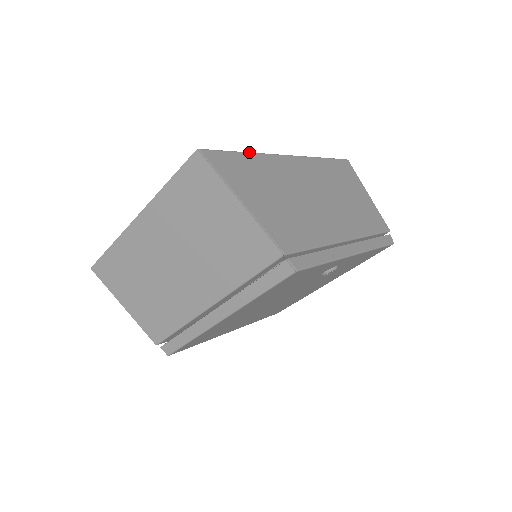
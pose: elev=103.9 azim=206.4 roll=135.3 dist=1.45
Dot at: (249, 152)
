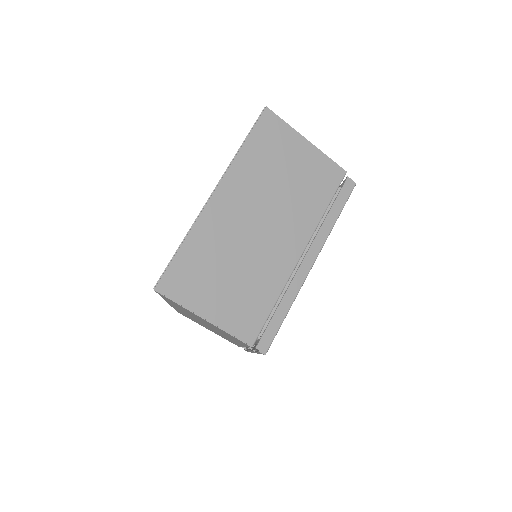
Dot at: occluded
